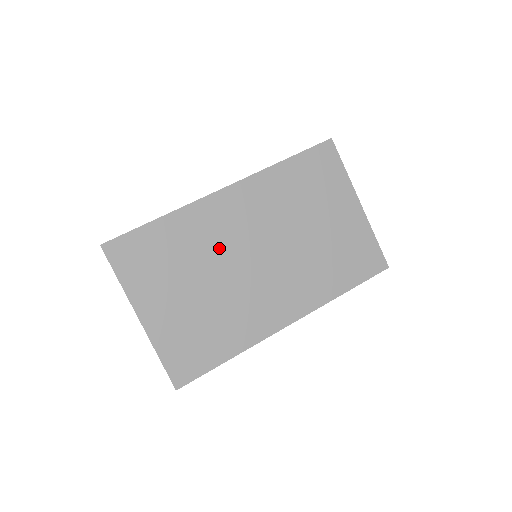
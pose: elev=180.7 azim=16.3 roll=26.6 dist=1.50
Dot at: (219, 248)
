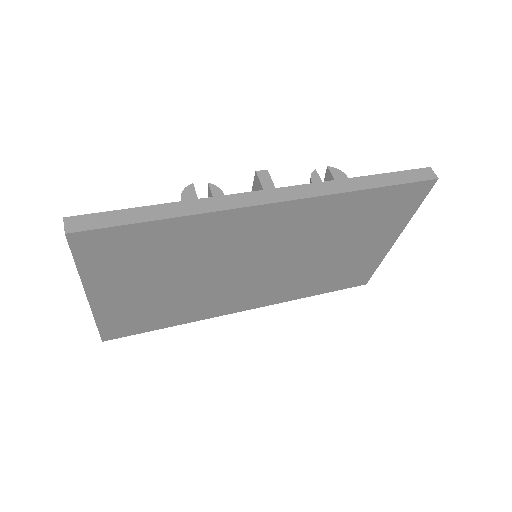
Dot at: (222, 255)
